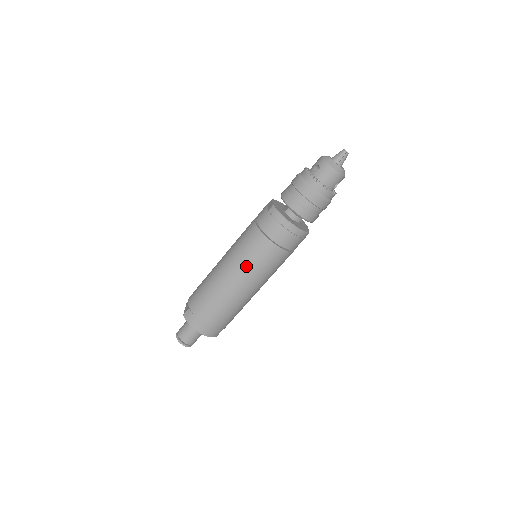
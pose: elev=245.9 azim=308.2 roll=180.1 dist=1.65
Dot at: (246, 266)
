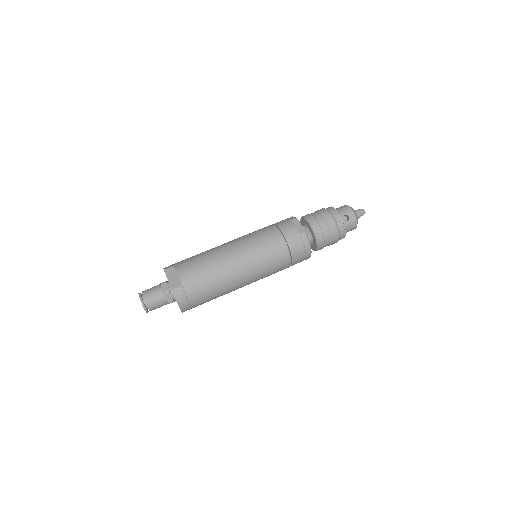
Dot at: (260, 271)
